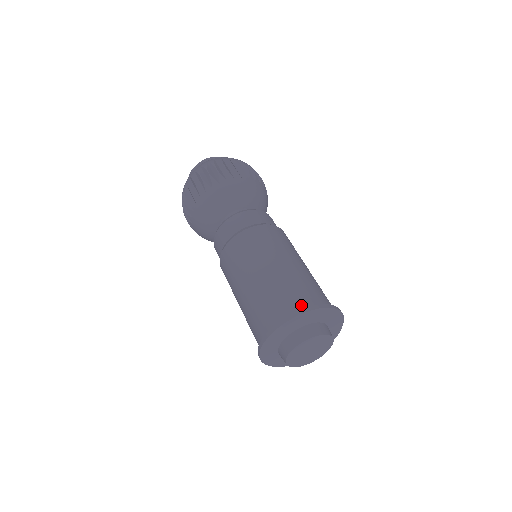
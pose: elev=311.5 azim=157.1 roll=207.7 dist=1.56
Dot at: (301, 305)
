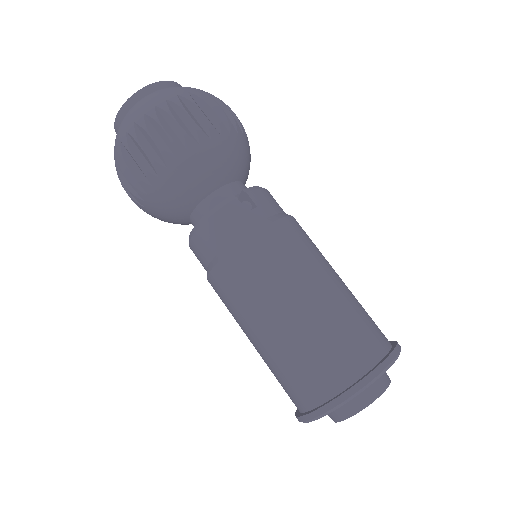
Dot at: (315, 396)
